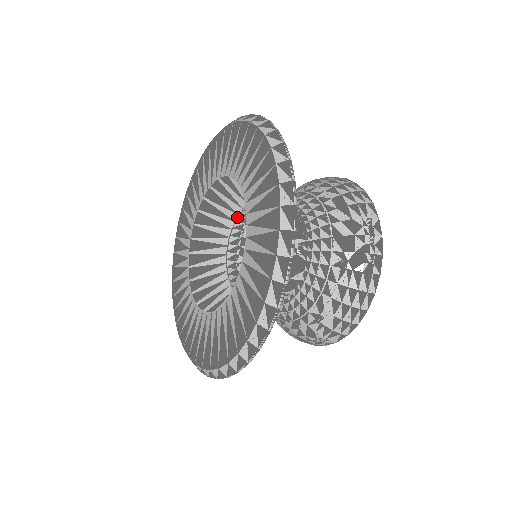
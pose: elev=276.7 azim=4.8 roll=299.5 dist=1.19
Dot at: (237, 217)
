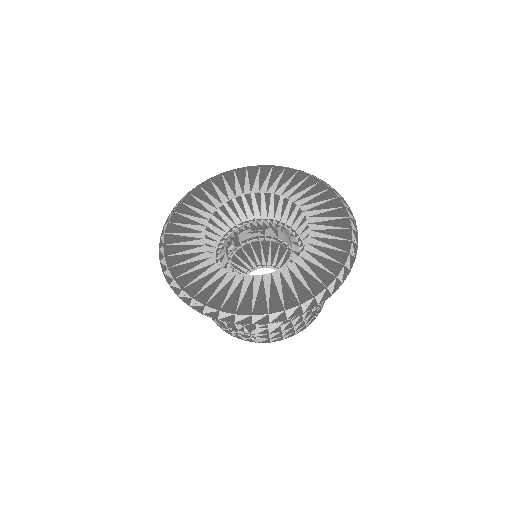
Dot at: (255, 222)
